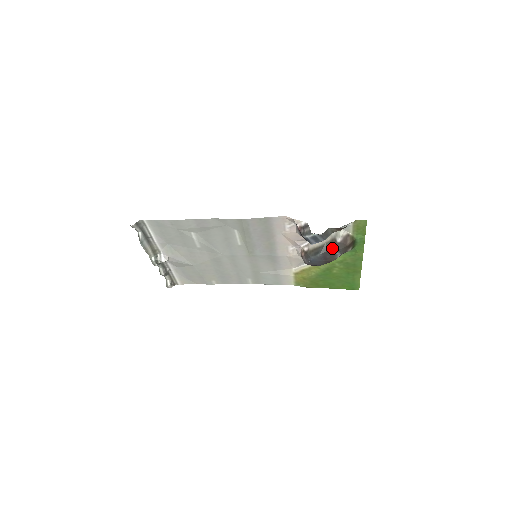
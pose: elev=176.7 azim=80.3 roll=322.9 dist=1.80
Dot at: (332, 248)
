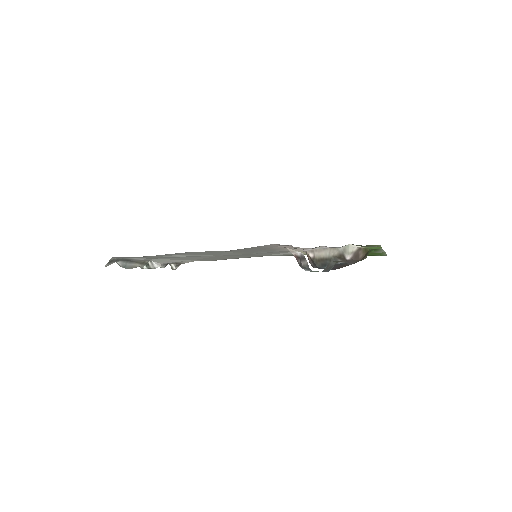
Dot at: occluded
